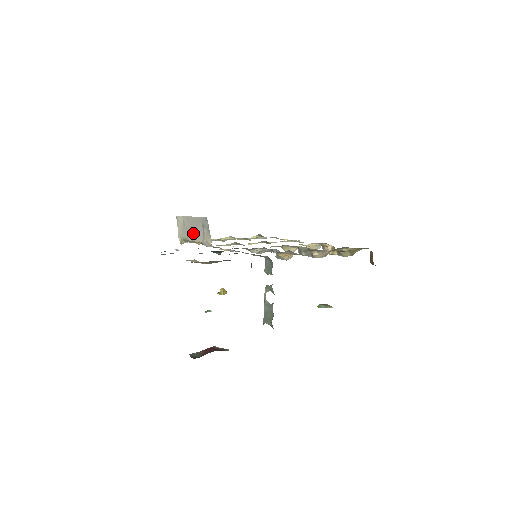
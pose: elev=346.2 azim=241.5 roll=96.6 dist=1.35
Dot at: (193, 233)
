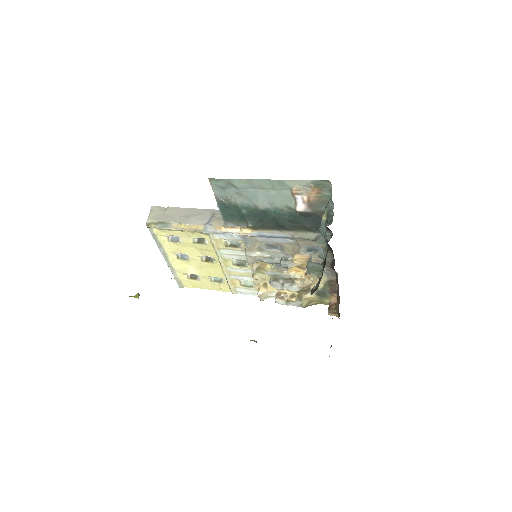
Dot at: (186, 218)
